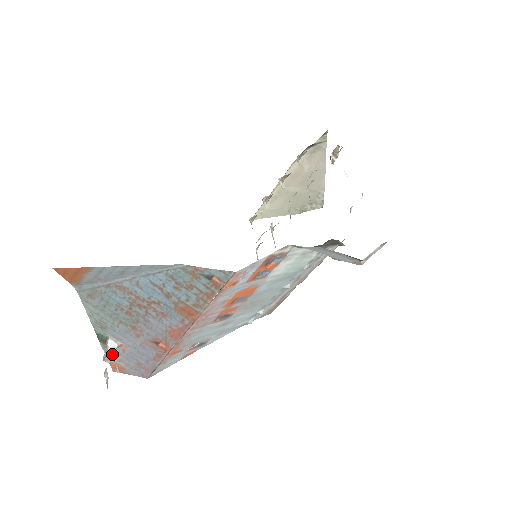
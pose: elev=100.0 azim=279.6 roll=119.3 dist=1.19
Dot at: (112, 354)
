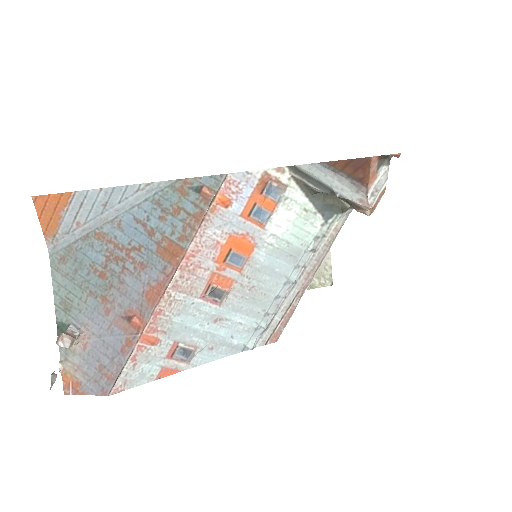
Dot at: (70, 334)
